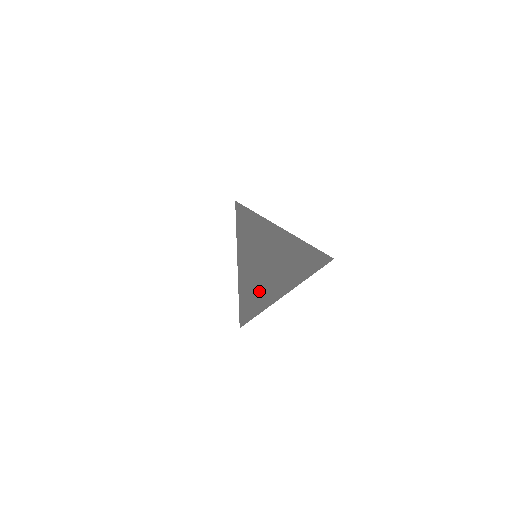
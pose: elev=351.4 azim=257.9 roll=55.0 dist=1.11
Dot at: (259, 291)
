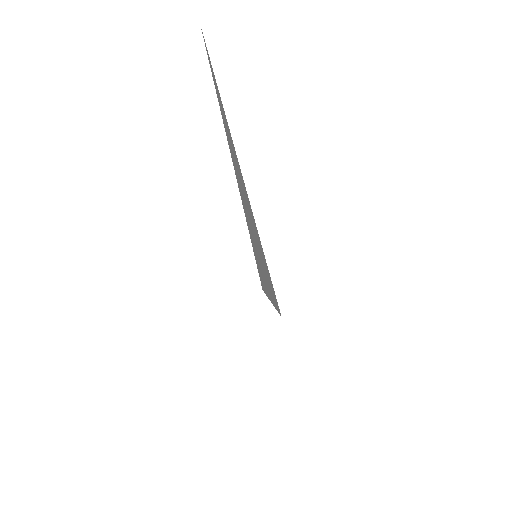
Dot at: occluded
